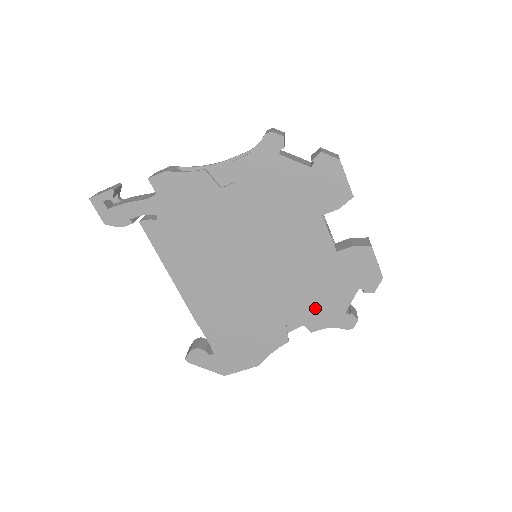
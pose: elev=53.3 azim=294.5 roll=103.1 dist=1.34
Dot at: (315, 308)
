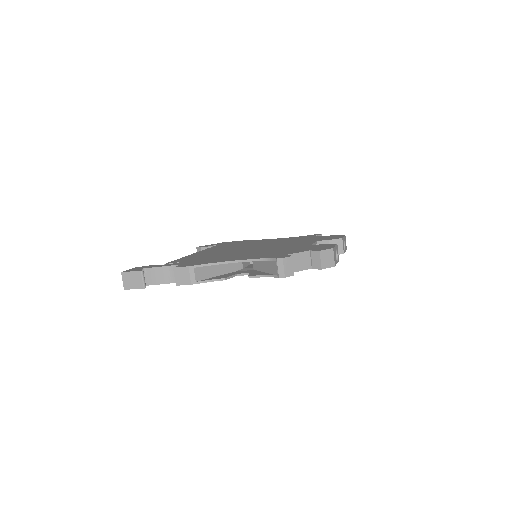
Dot at: occluded
